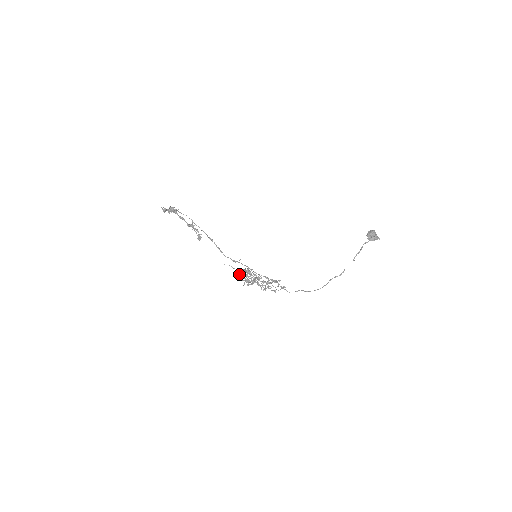
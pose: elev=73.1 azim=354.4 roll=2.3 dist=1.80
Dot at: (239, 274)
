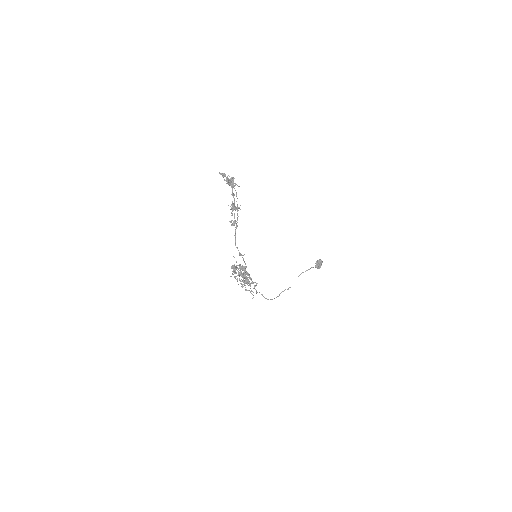
Dot at: (235, 267)
